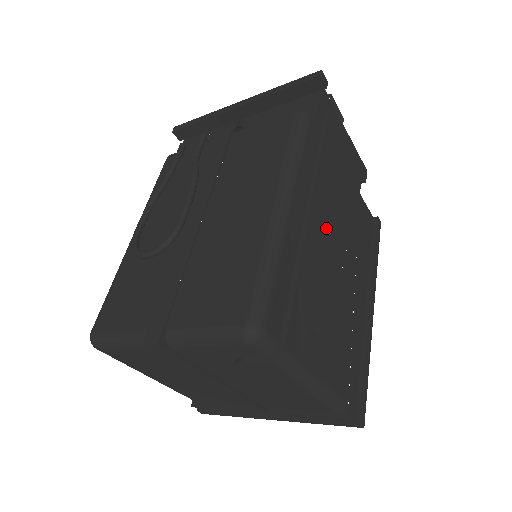
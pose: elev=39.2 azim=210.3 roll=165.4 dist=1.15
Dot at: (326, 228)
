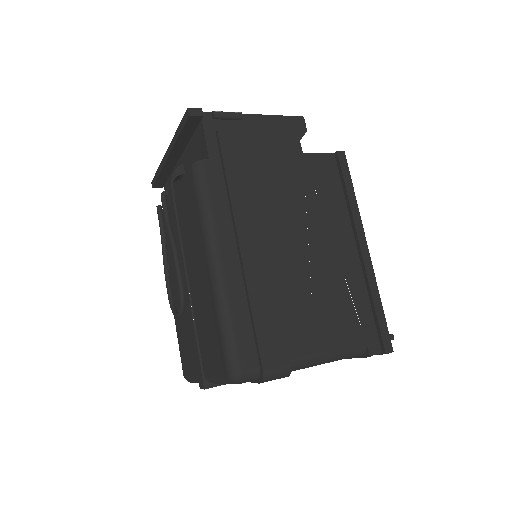
Dot at: (266, 242)
